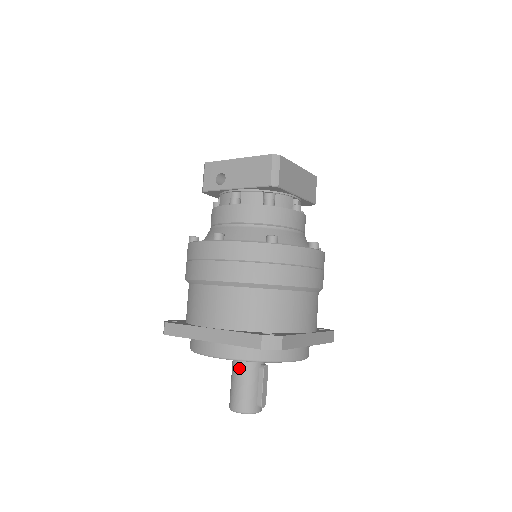
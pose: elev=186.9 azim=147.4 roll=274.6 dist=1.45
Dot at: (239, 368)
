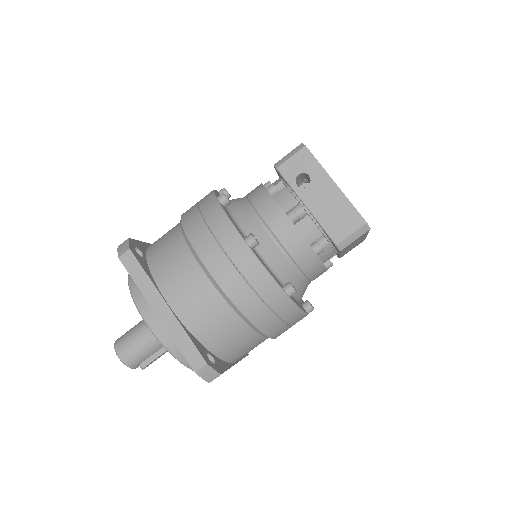
Dot at: occluded
